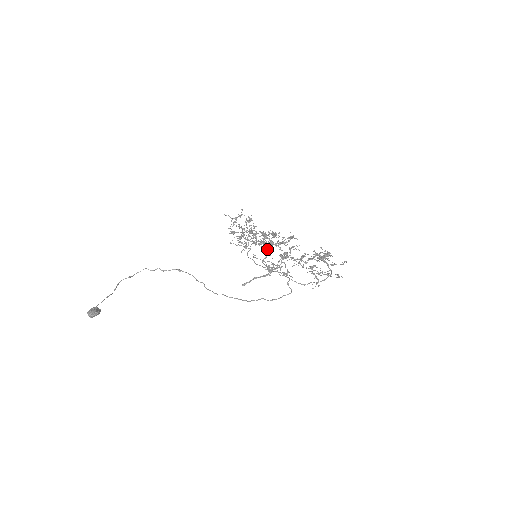
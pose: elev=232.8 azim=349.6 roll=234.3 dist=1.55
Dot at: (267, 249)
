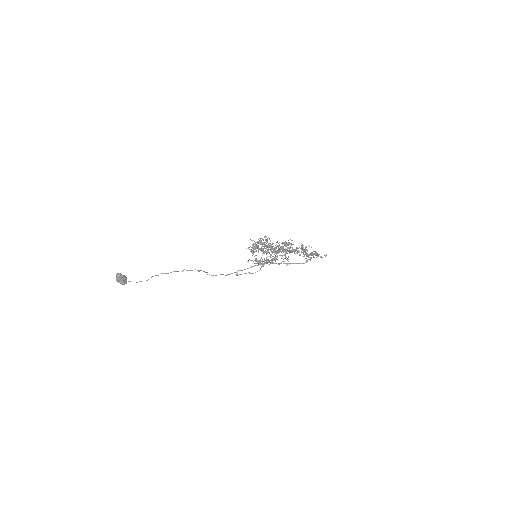
Dot at: occluded
